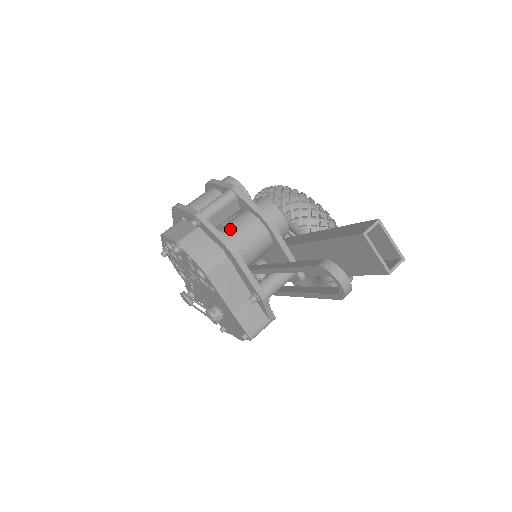
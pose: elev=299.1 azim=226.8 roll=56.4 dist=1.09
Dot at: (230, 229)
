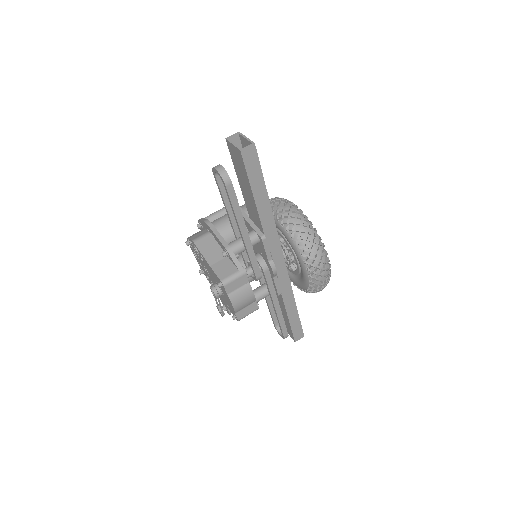
Dot at: occluded
